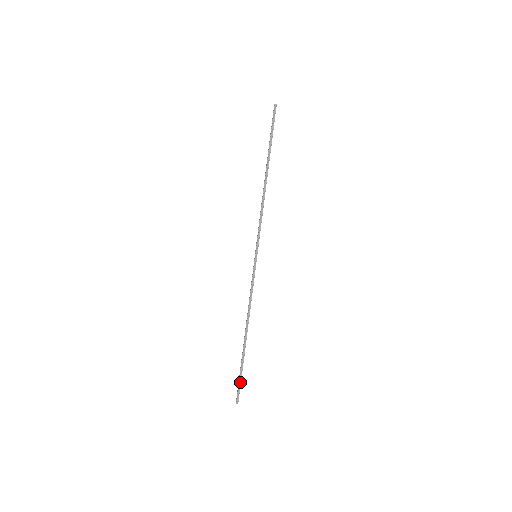
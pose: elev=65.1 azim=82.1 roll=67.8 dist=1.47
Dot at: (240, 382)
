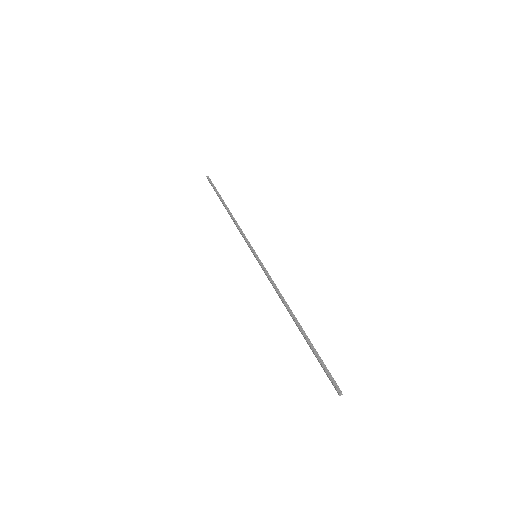
Dot at: (324, 366)
